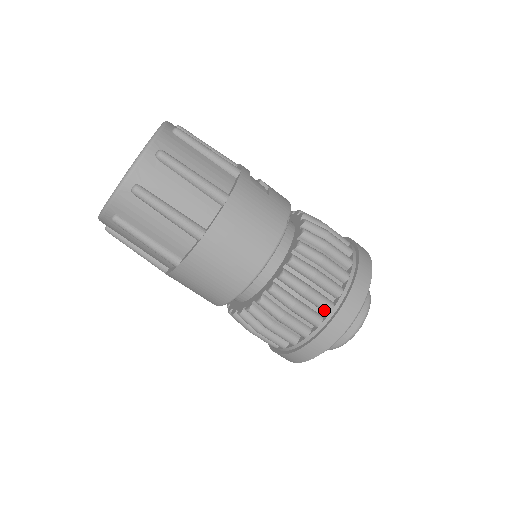
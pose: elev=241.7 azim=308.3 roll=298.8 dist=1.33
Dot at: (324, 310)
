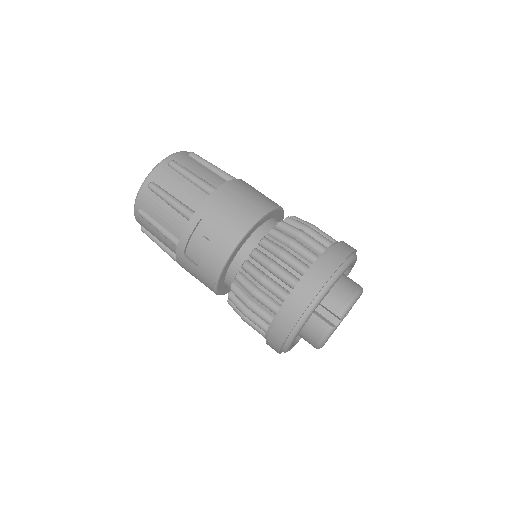
Dot at: (331, 240)
